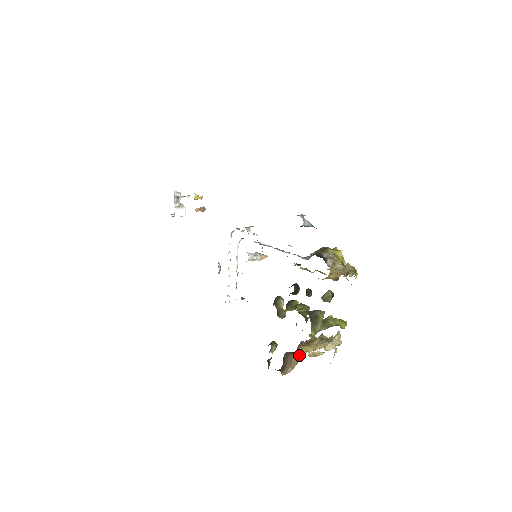
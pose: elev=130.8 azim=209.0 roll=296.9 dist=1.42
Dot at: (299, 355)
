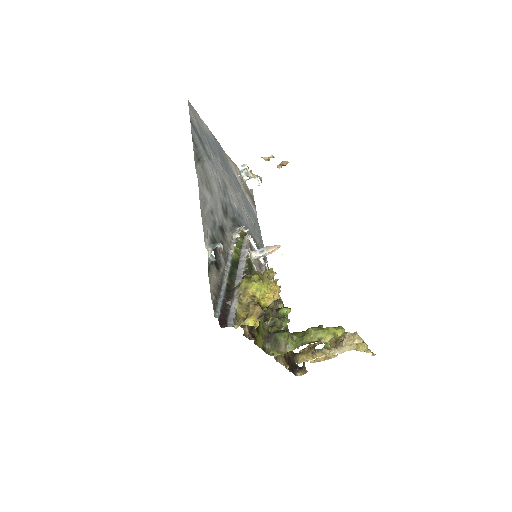
Dot at: (298, 363)
